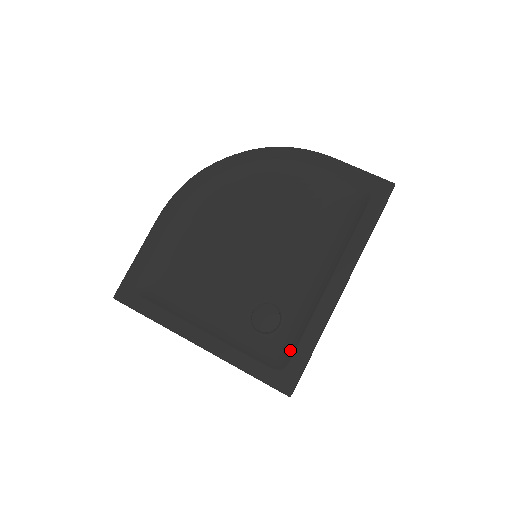
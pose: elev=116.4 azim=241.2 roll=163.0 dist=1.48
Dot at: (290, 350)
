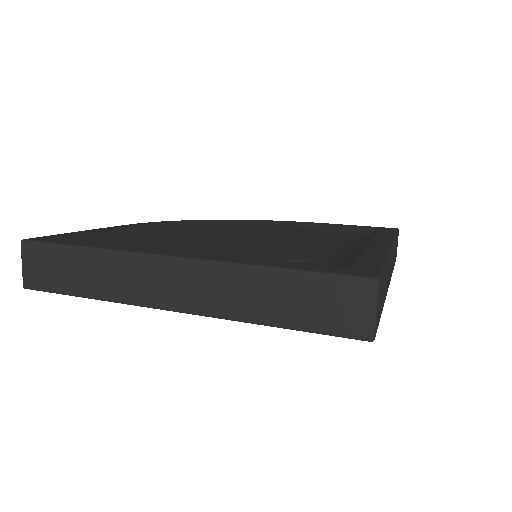
Dot at: (347, 262)
